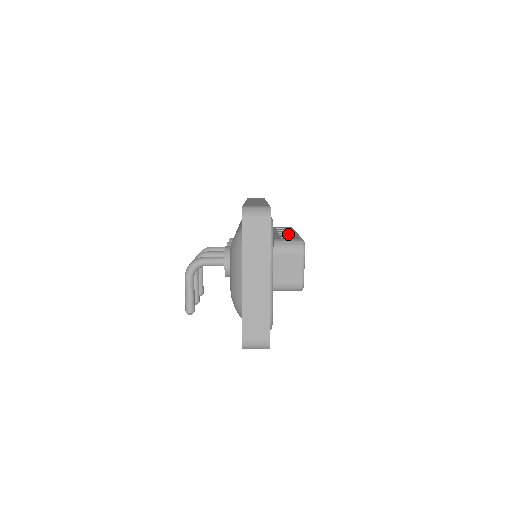
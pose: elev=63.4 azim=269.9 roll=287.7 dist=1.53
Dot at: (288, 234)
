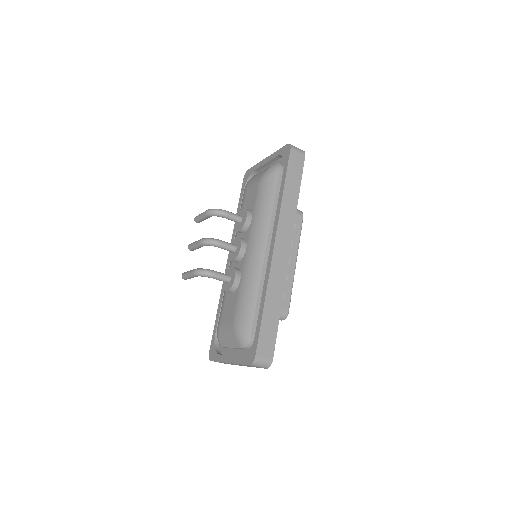
Dot at: (287, 275)
